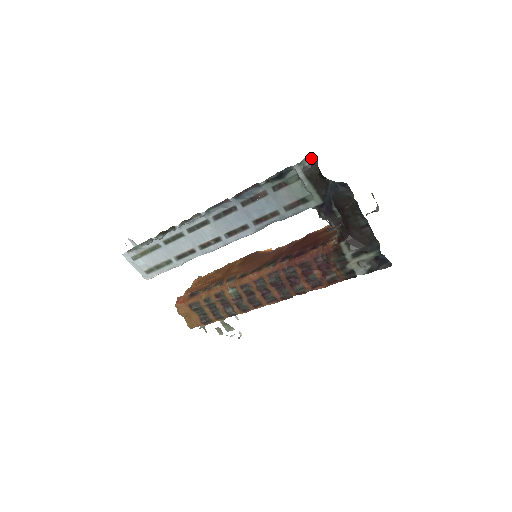
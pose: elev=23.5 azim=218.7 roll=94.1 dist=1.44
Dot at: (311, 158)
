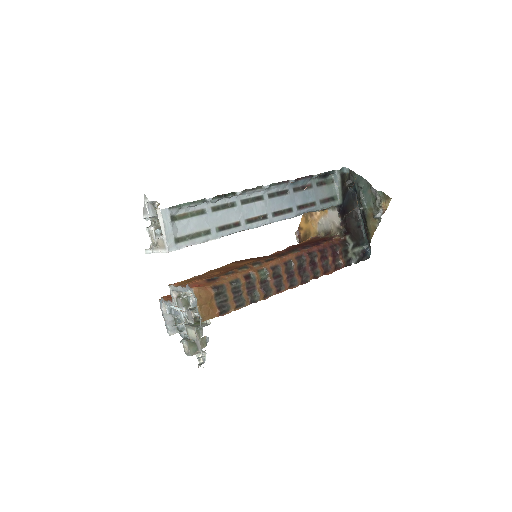
Dot at: (344, 170)
